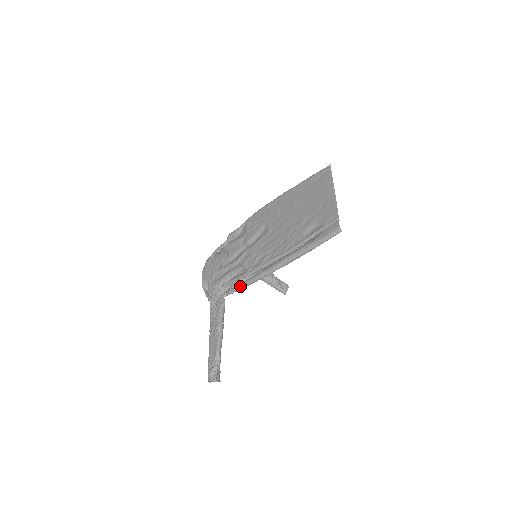
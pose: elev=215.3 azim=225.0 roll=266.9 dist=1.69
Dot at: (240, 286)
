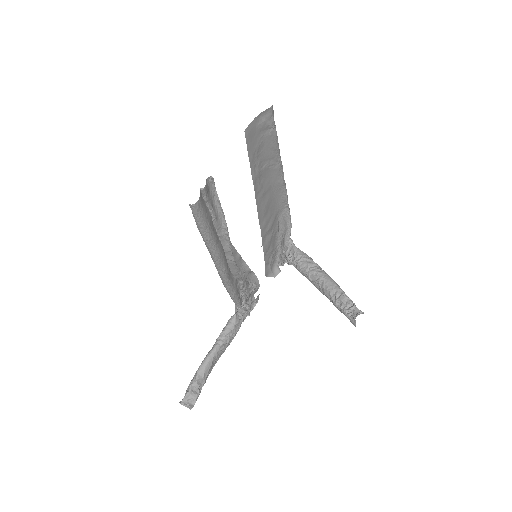
Dot at: occluded
